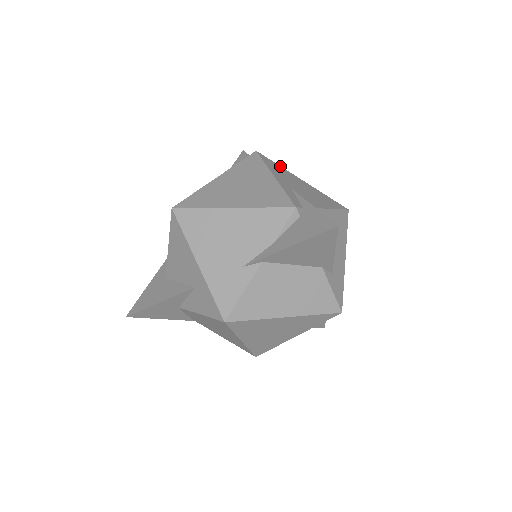
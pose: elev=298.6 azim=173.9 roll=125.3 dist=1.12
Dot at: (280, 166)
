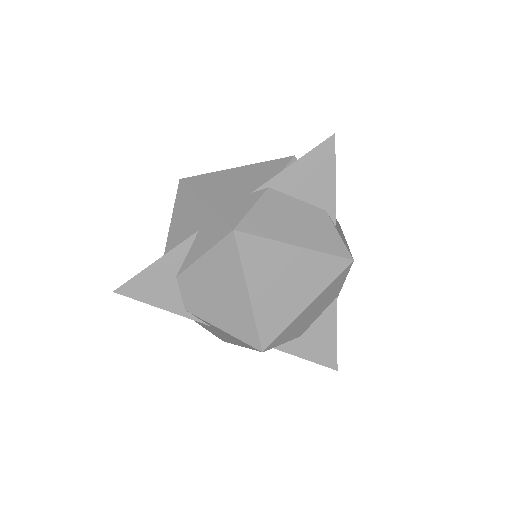
Dot at: occluded
